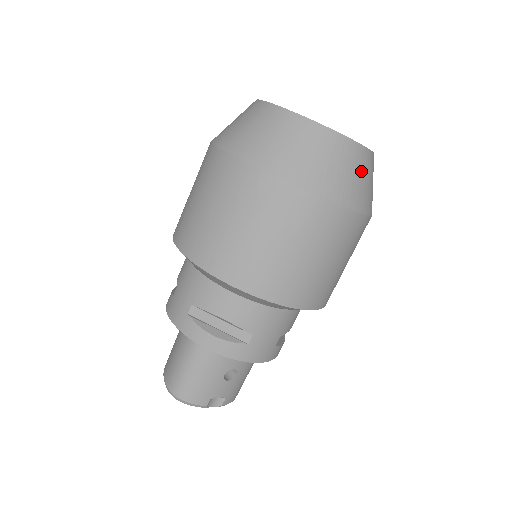
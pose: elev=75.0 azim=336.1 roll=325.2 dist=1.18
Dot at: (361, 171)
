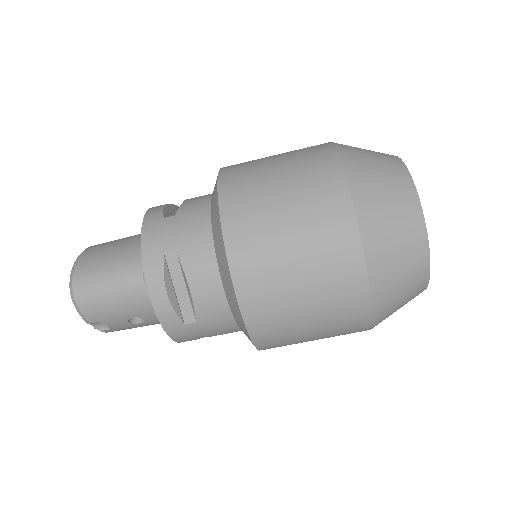
Dot at: (406, 302)
